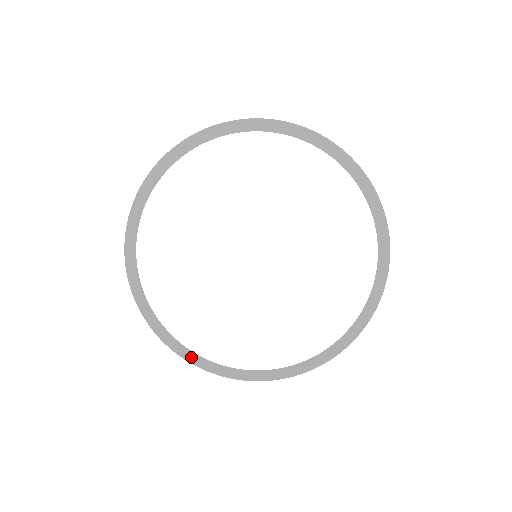
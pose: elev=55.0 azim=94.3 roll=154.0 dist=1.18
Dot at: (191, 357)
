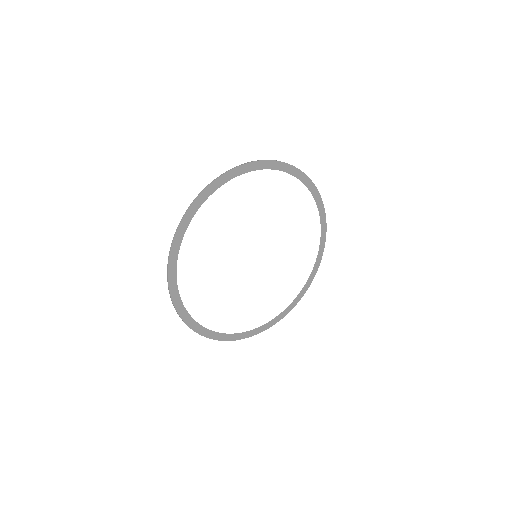
Dot at: (188, 320)
